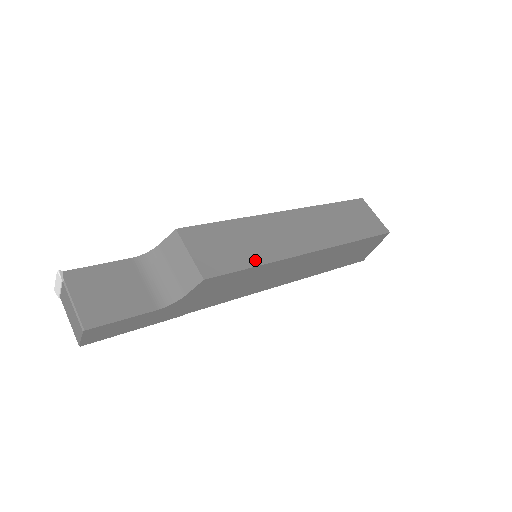
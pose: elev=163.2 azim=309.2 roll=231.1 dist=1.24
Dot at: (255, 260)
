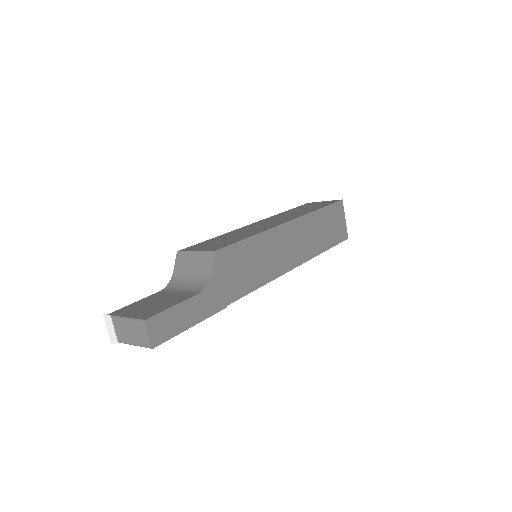
Dot at: (248, 236)
